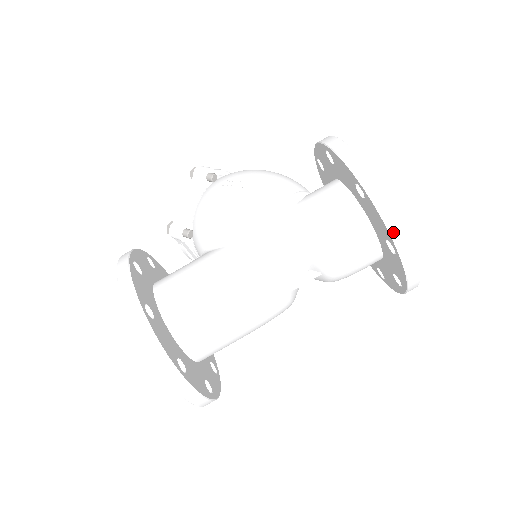
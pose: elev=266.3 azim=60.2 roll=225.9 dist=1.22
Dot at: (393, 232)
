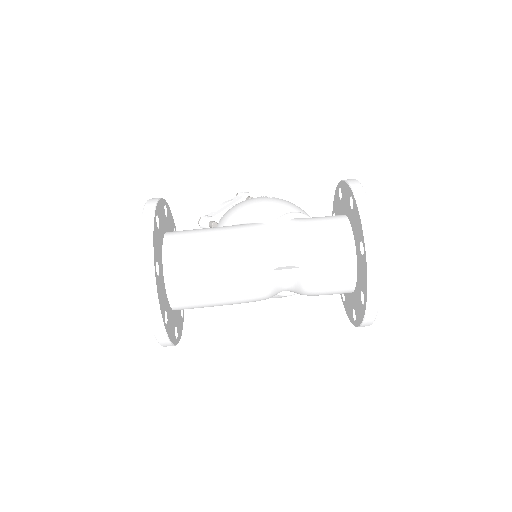
Dot at: (365, 227)
